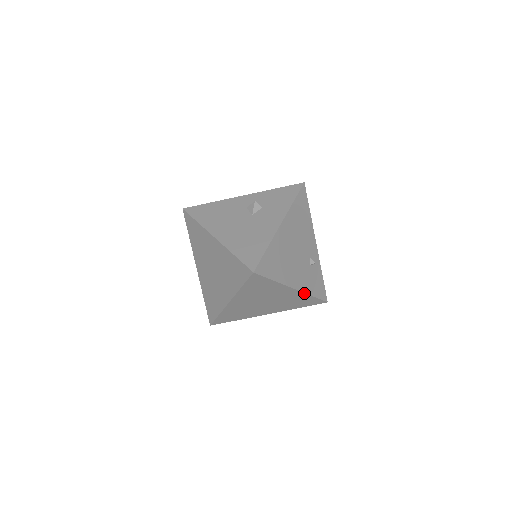
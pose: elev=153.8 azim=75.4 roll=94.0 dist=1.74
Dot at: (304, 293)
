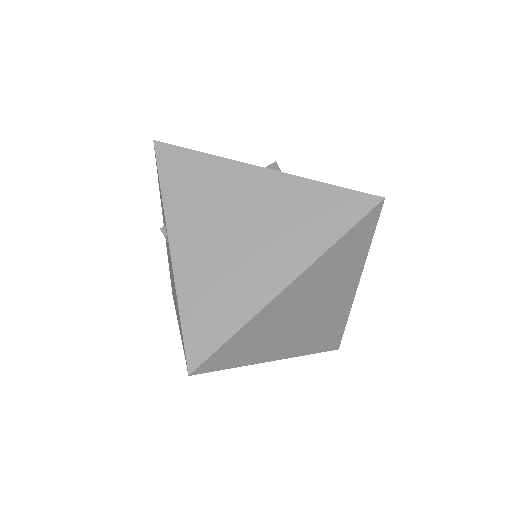
Dot at: (350, 307)
